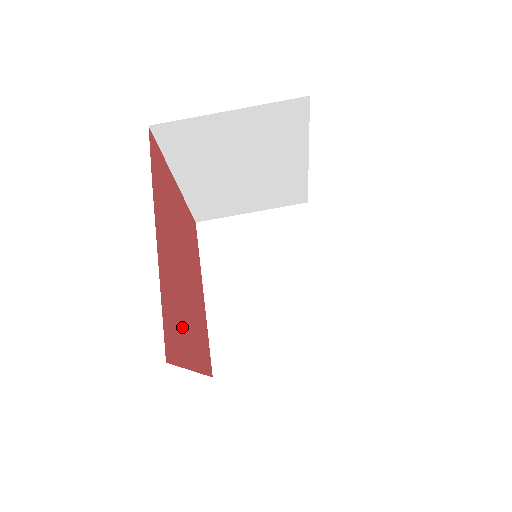
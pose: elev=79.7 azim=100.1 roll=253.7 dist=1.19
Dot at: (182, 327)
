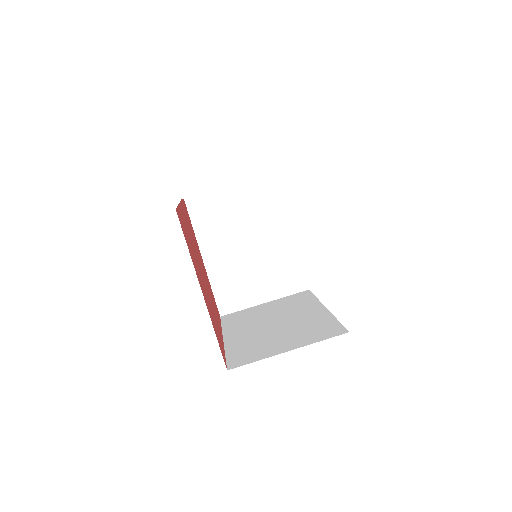
Dot at: (194, 259)
